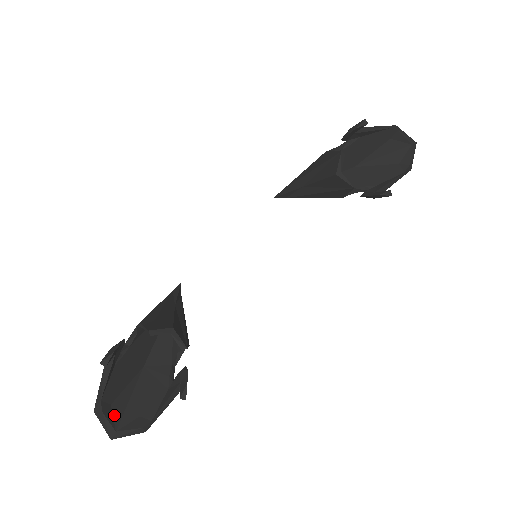
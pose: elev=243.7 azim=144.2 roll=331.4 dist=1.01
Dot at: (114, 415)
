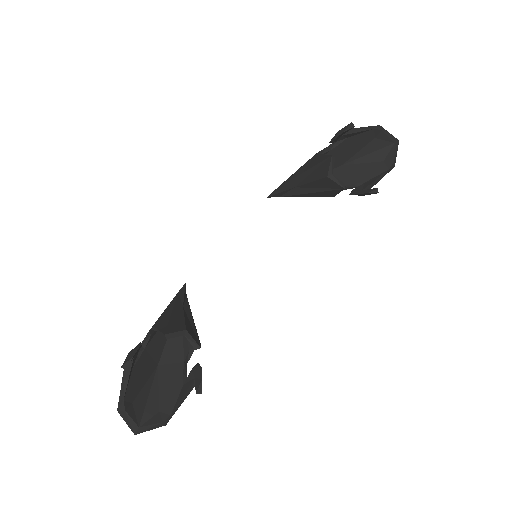
Dot at: (136, 412)
